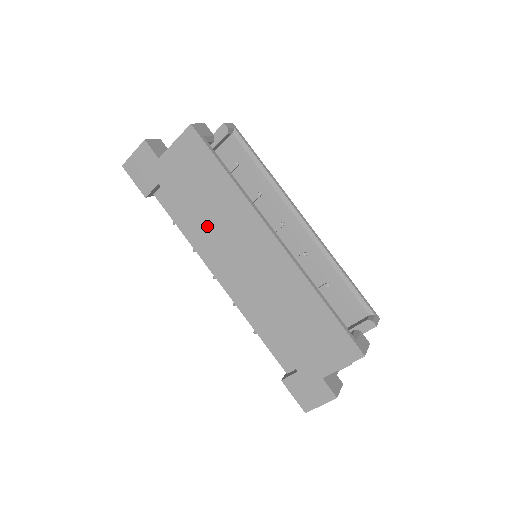
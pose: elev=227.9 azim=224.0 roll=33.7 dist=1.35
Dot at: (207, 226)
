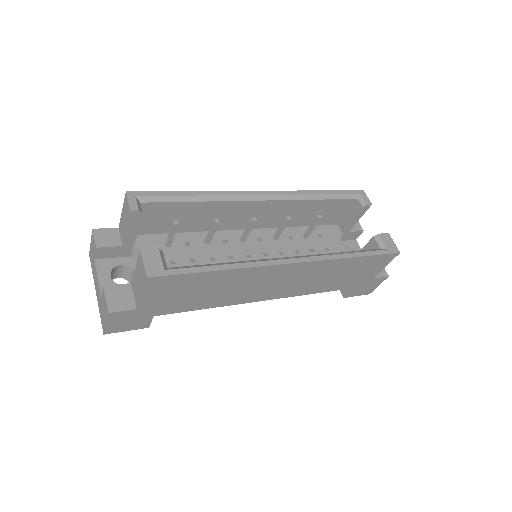
Dot at: (224, 299)
